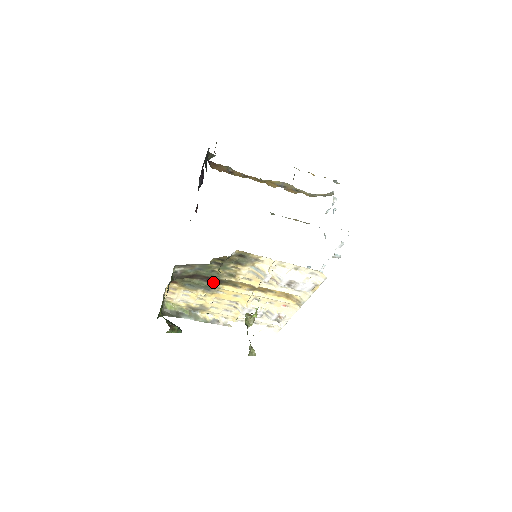
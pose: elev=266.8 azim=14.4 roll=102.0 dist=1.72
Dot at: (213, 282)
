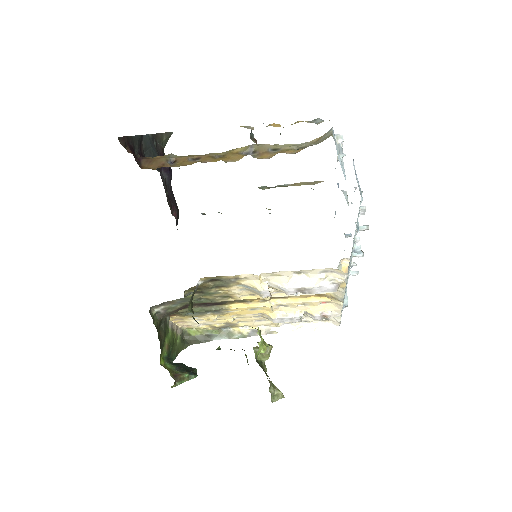
Dot at: (215, 305)
